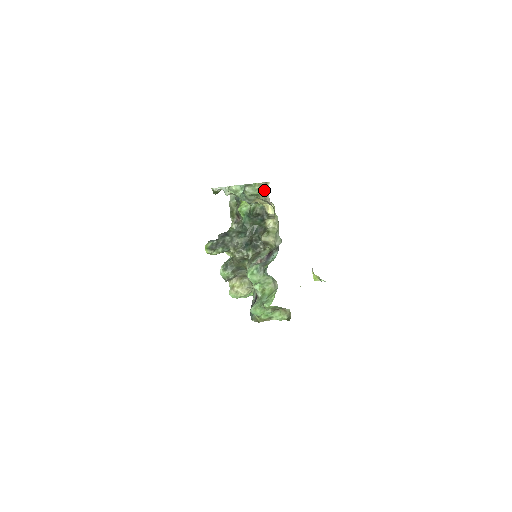
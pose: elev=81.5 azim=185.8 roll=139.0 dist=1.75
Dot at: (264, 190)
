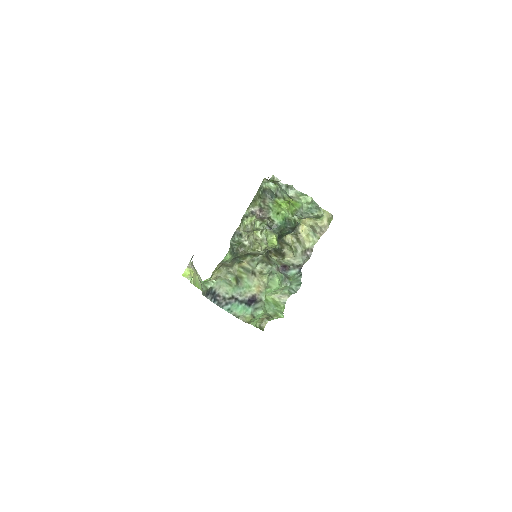
Dot at: (328, 220)
